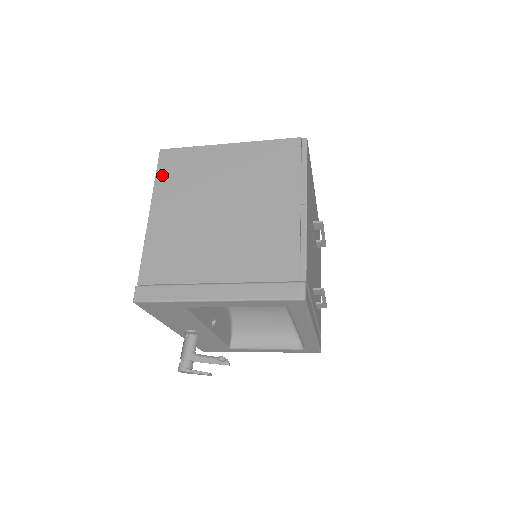
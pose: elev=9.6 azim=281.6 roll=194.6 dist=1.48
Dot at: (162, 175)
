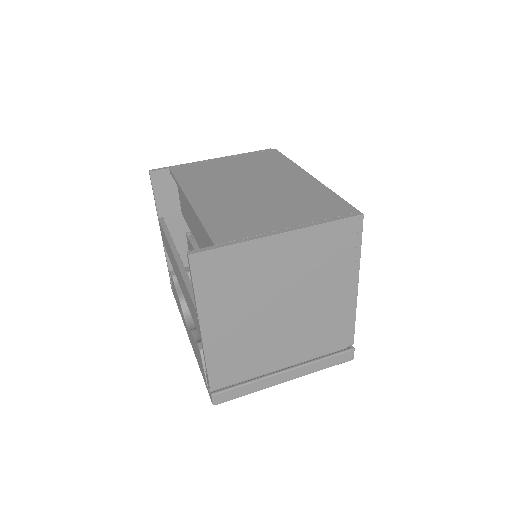
Dot at: (203, 288)
